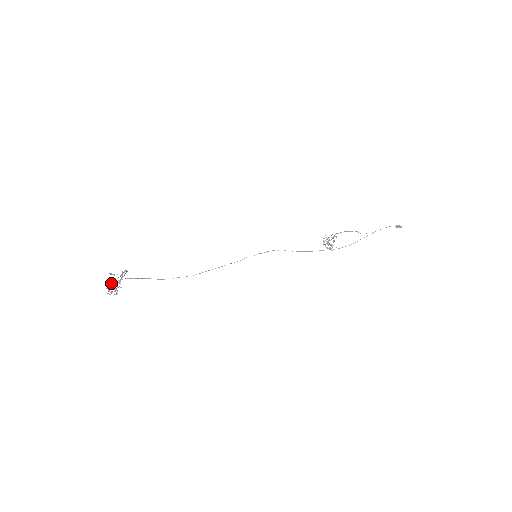
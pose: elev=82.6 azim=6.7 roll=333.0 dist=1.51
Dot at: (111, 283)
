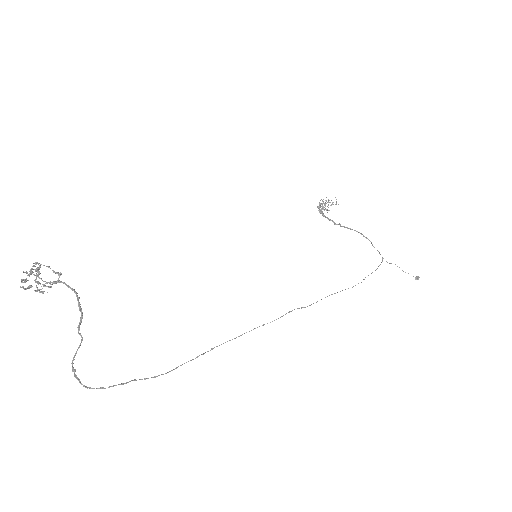
Dot at: (31, 272)
